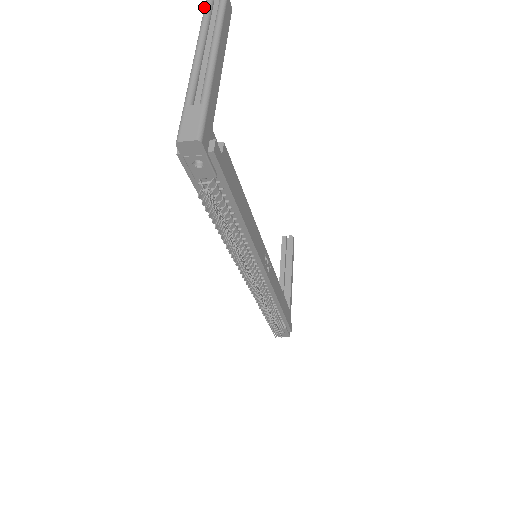
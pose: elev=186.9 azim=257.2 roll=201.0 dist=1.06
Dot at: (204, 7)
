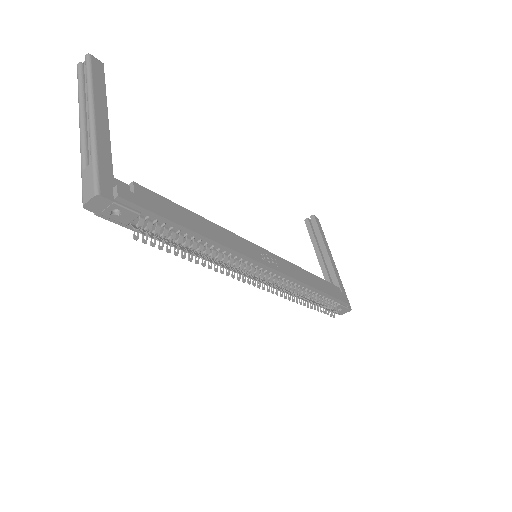
Dot at: (77, 78)
